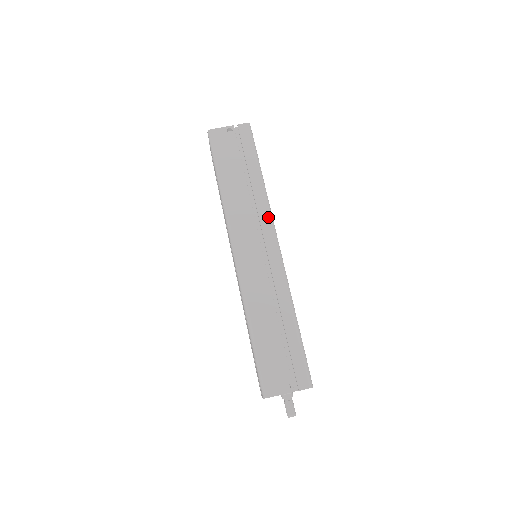
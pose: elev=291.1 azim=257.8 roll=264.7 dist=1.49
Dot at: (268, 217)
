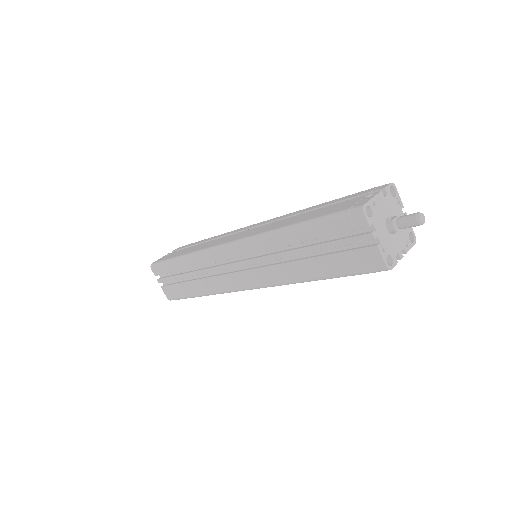
Dot at: (236, 230)
